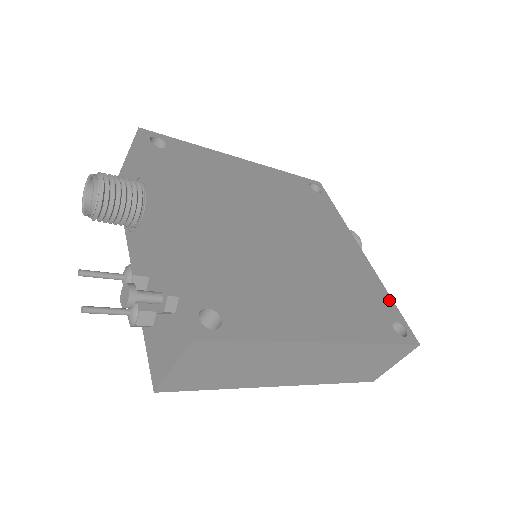
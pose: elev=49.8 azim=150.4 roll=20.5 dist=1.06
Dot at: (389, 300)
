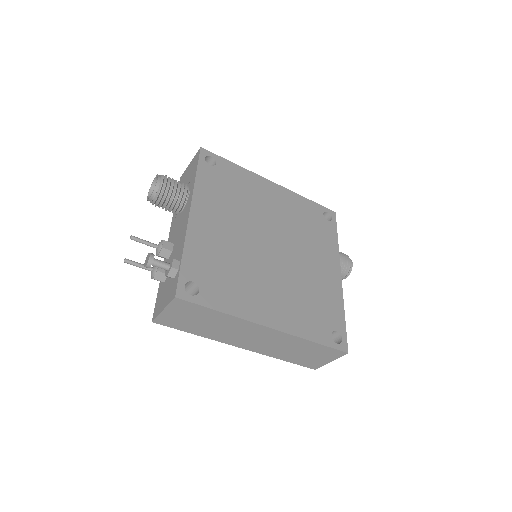
Dot at: (341, 315)
